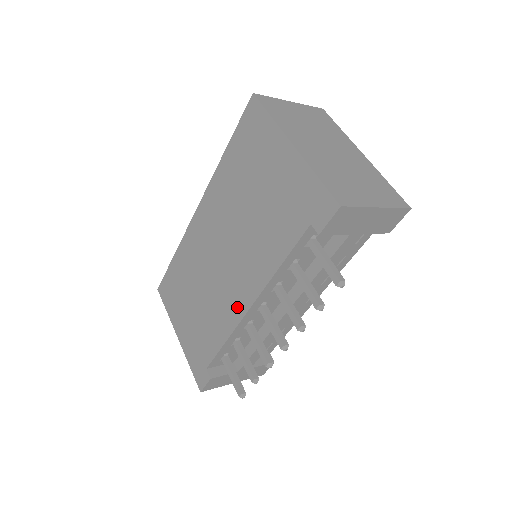
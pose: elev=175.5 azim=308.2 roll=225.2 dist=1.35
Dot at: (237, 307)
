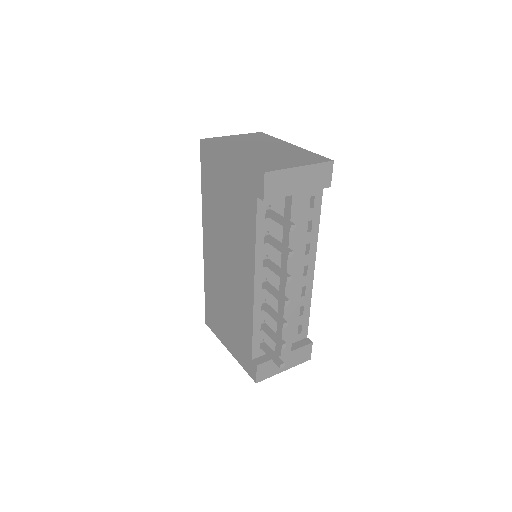
Dot at: (248, 293)
